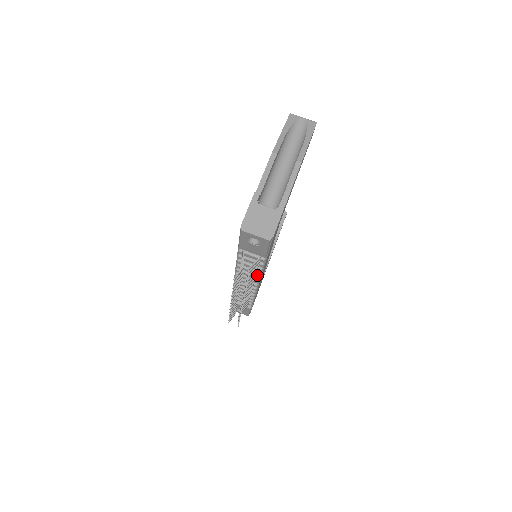
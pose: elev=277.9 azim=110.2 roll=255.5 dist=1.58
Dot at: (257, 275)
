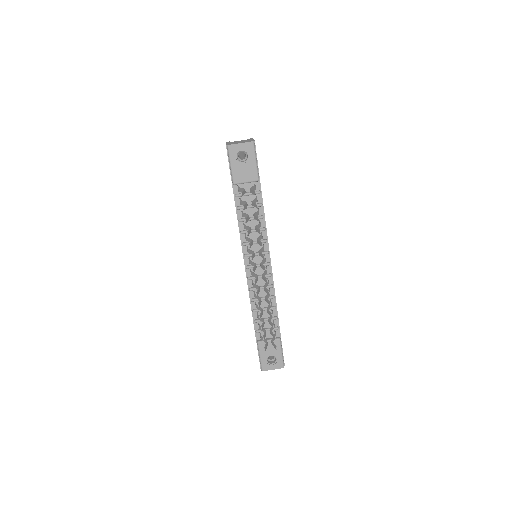
Dot at: (263, 239)
